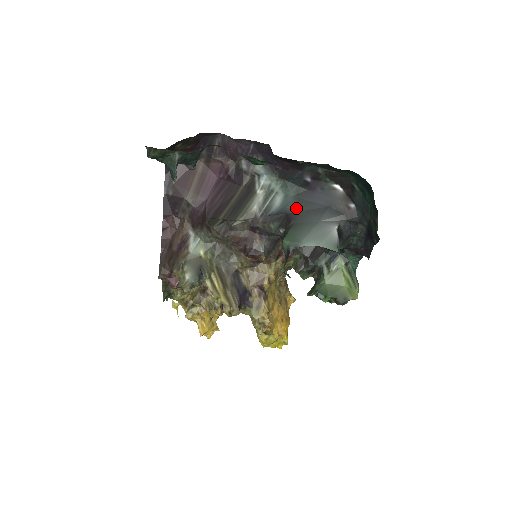
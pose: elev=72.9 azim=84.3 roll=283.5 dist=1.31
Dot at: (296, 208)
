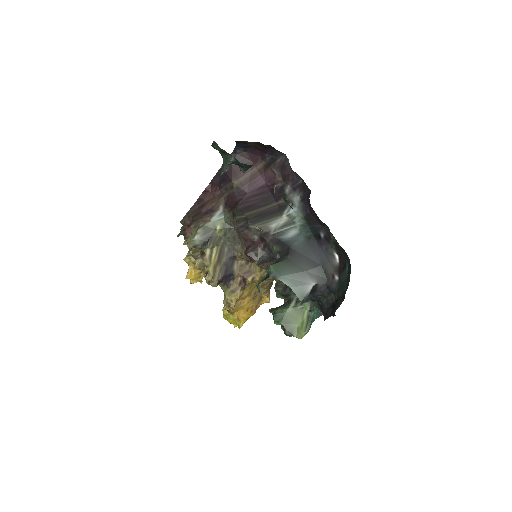
Dot at: (299, 248)
